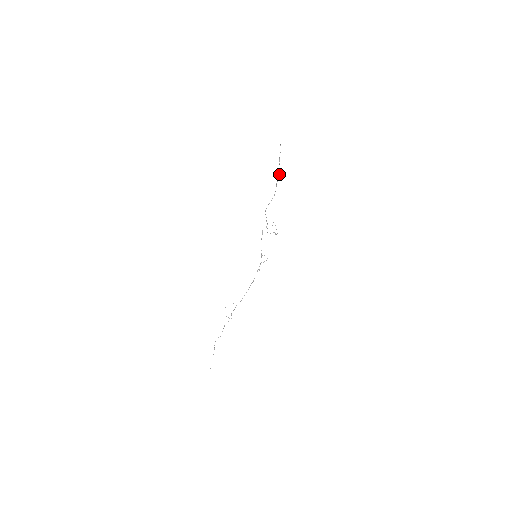
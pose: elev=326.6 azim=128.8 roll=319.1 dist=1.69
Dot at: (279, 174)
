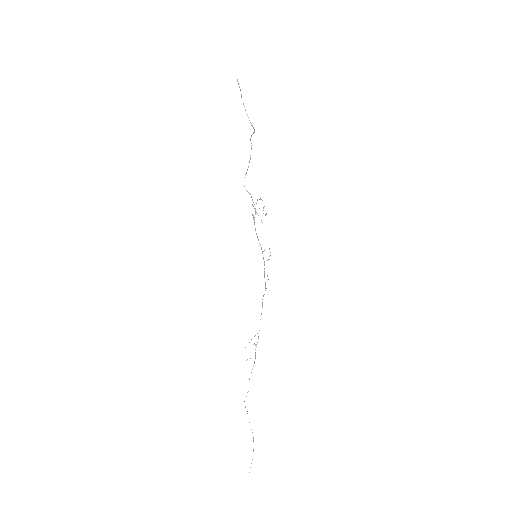
Dot at: occluded
